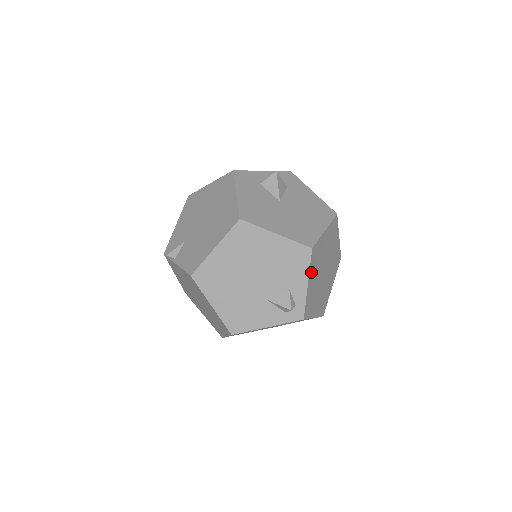
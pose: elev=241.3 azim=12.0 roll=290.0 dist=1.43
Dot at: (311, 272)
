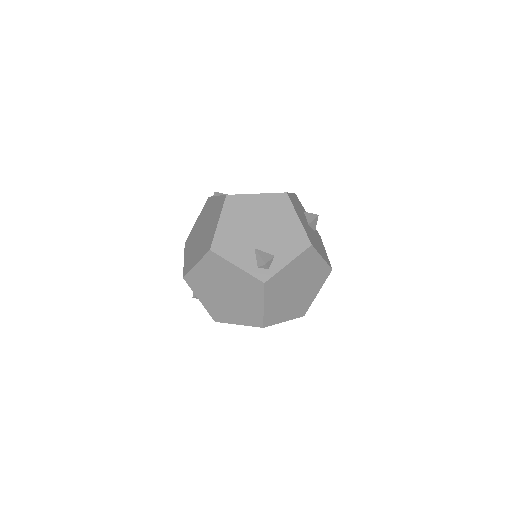
Dot at: (297, 261)
